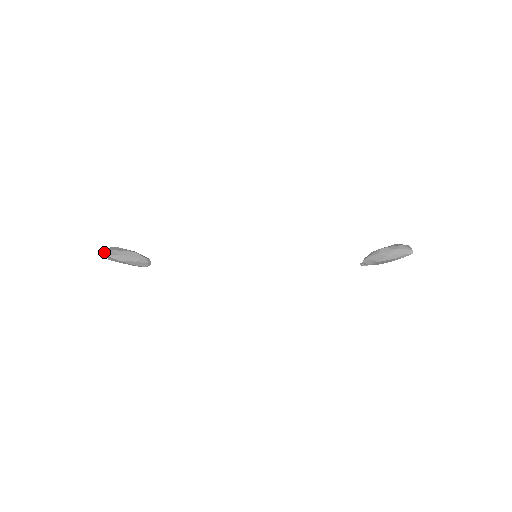
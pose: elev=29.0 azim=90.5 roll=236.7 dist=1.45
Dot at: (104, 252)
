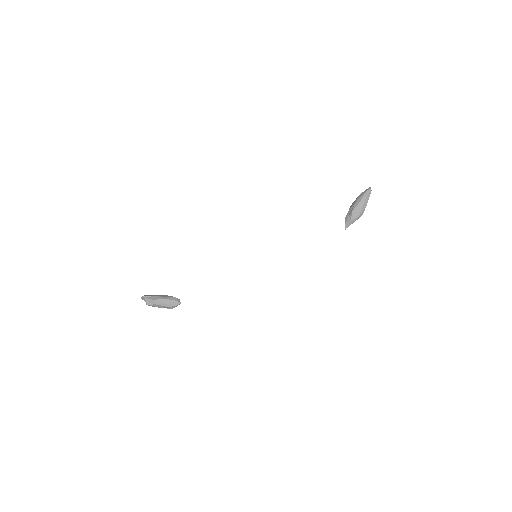
Dot at: (142, 296)
